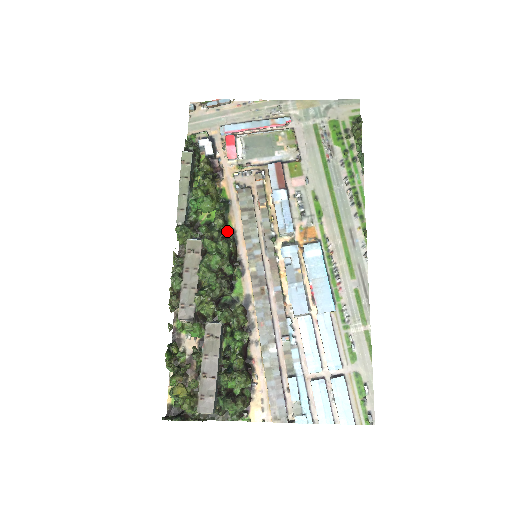
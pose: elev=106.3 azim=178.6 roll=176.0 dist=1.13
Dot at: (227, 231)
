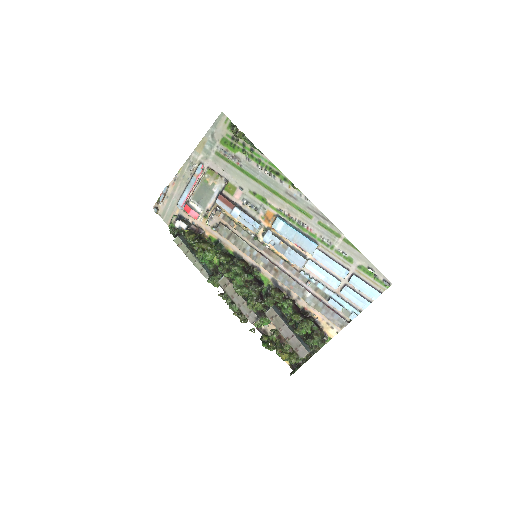
Dot at: (231, 257)
